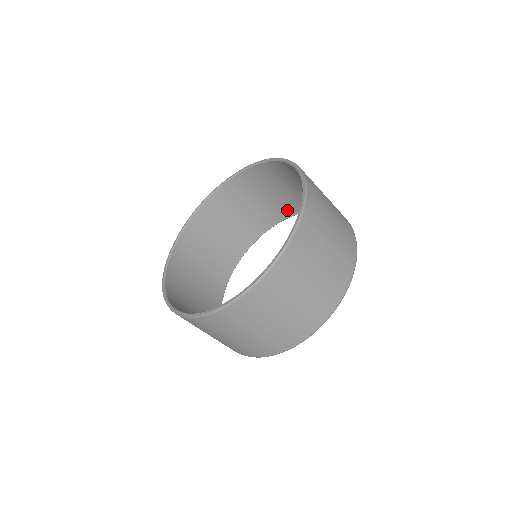
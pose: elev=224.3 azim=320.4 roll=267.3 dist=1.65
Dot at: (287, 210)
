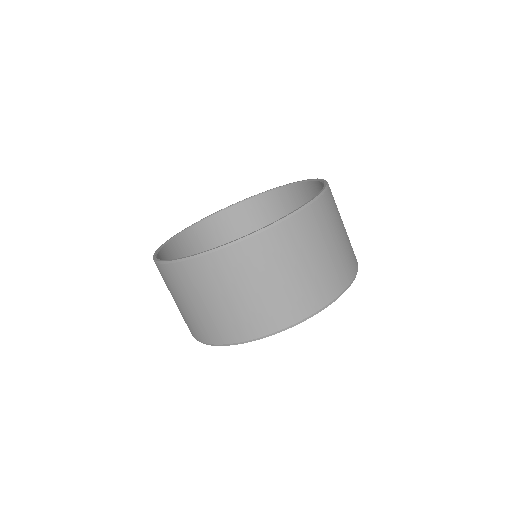
Dot at: occluded
